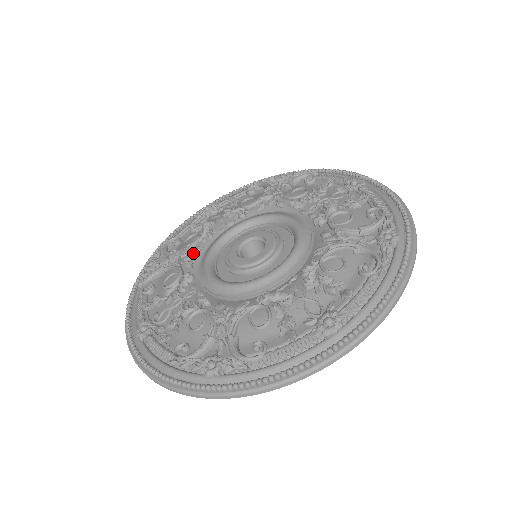
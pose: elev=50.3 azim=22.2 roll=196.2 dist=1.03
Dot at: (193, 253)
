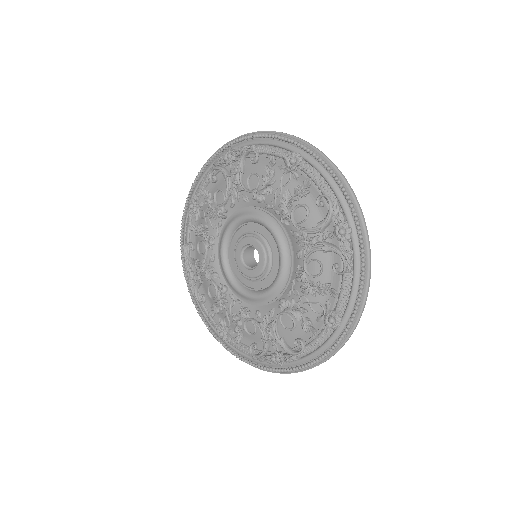
Dot at: (242, 197)
